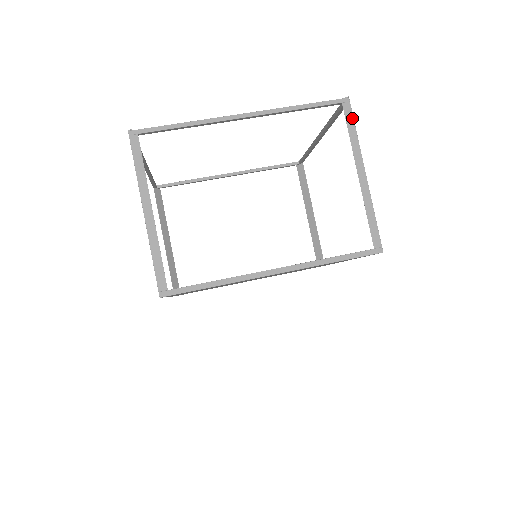
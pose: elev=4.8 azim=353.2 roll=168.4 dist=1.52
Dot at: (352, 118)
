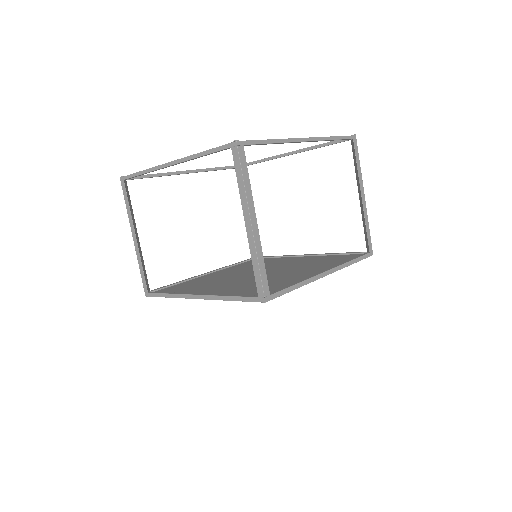
Dot at: occluded
